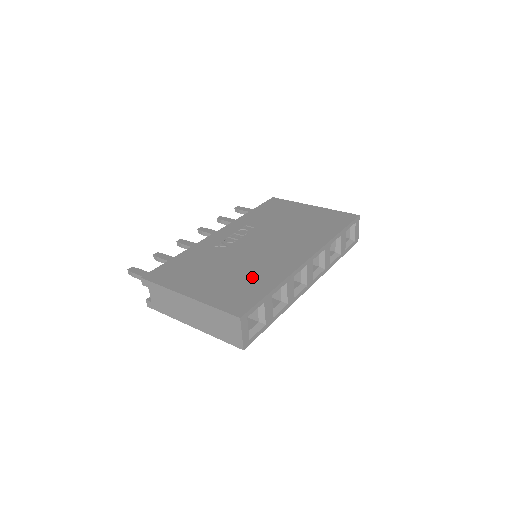
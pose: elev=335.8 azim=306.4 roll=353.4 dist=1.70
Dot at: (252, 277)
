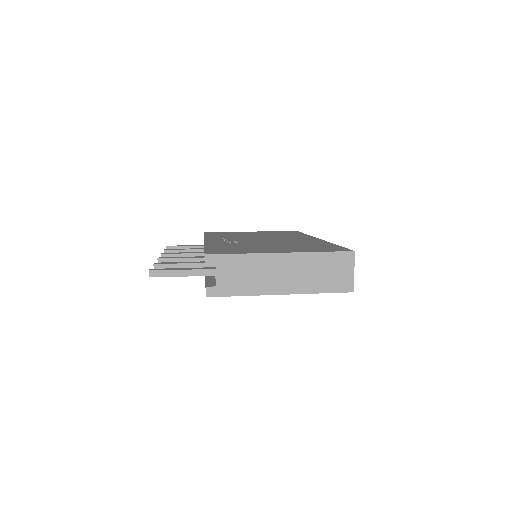
Dot at: (305, 244)
